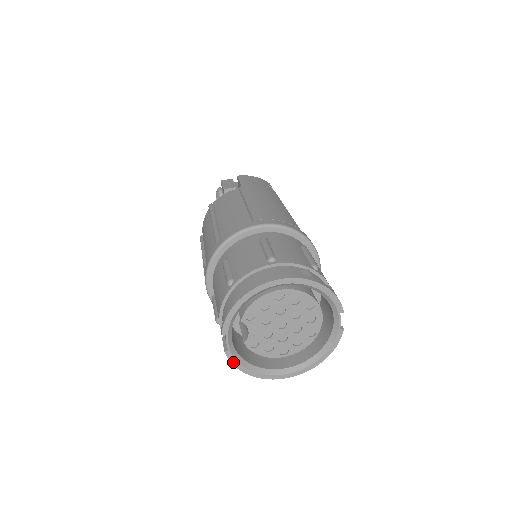
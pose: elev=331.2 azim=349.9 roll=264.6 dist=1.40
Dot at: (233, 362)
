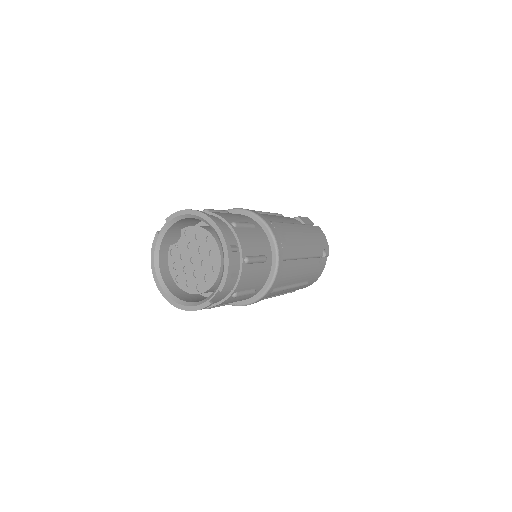
Dot at: (154, 244)
